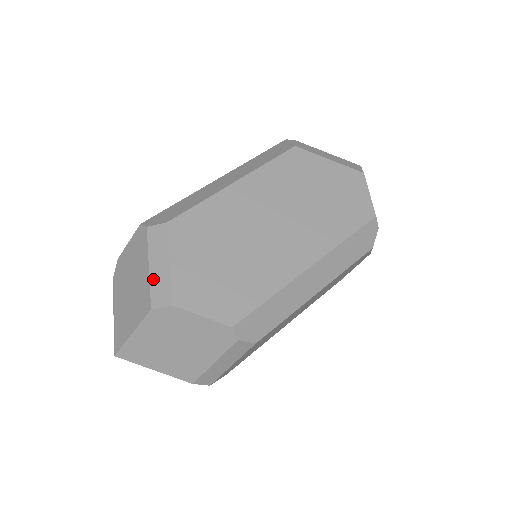
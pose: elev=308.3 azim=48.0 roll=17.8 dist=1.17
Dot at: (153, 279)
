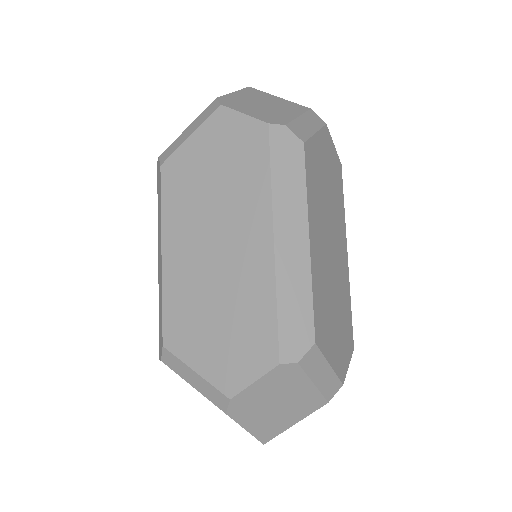
Dot at: (322, 387)
